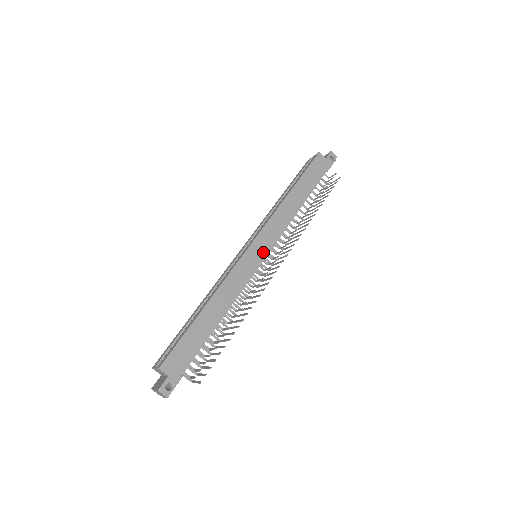
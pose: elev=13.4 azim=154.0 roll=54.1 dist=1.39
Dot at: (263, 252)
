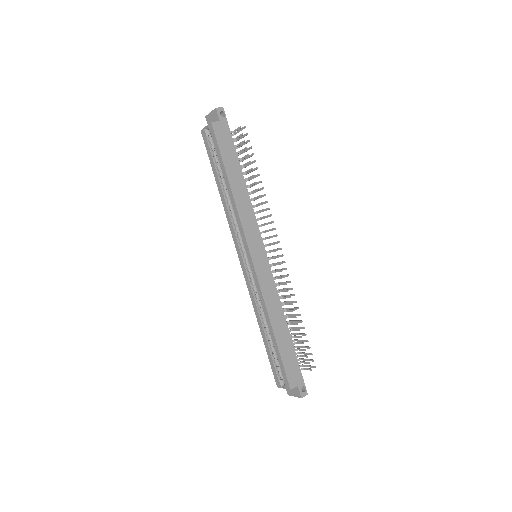
Dot at: (262, 252)
